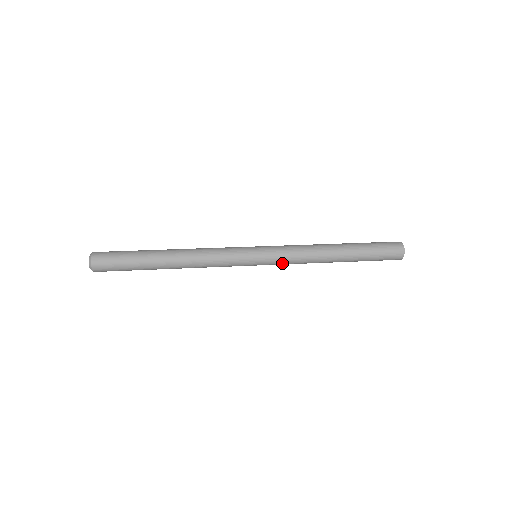
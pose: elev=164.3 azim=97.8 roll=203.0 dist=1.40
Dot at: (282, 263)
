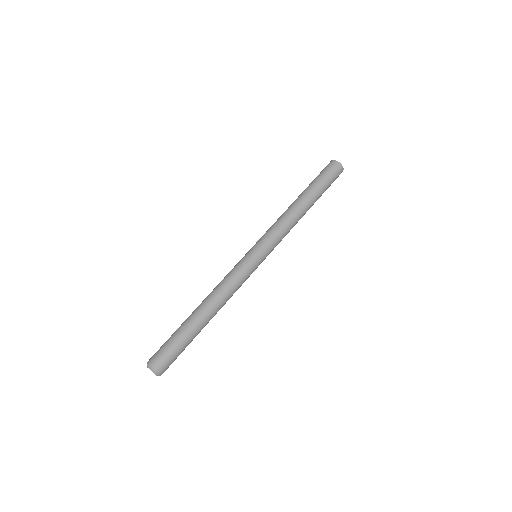
Dot at: occluded
